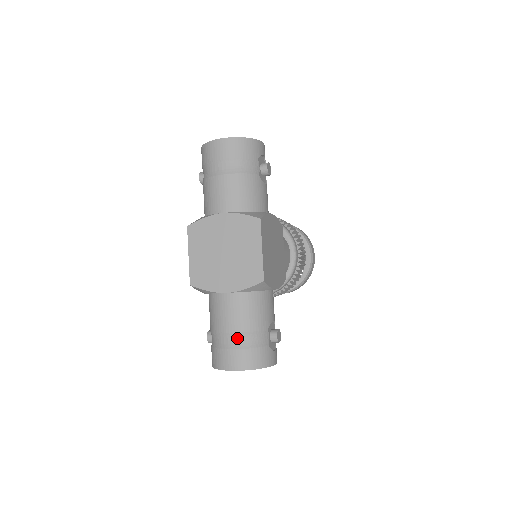
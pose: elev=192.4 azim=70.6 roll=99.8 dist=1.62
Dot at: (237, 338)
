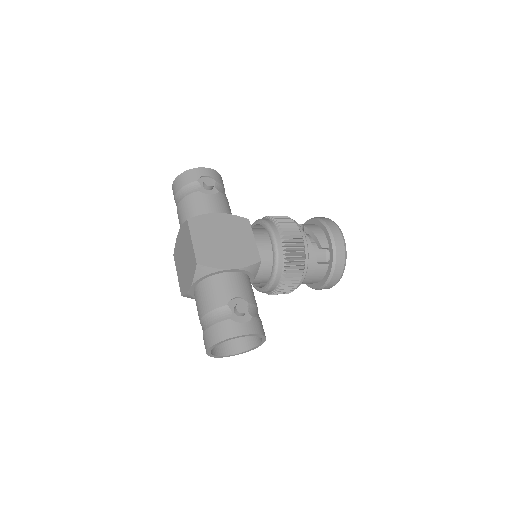
Dot at: (204, 321)
